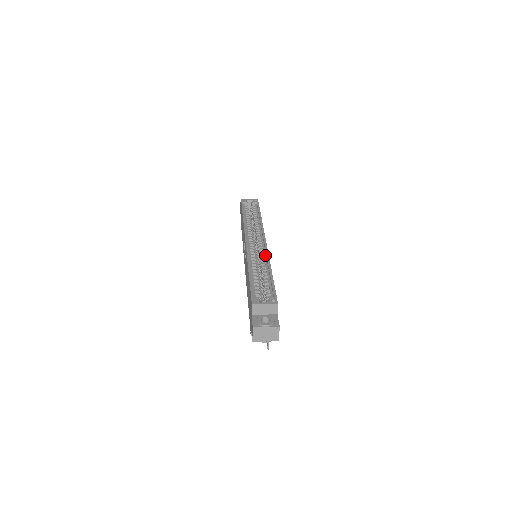
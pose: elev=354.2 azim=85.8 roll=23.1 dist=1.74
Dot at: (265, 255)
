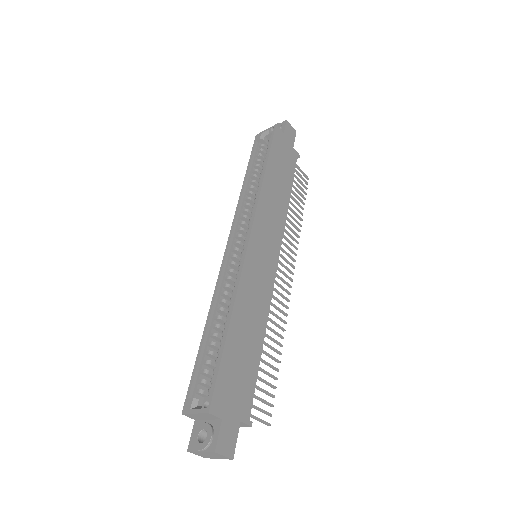
Dot at: (239, 276)
